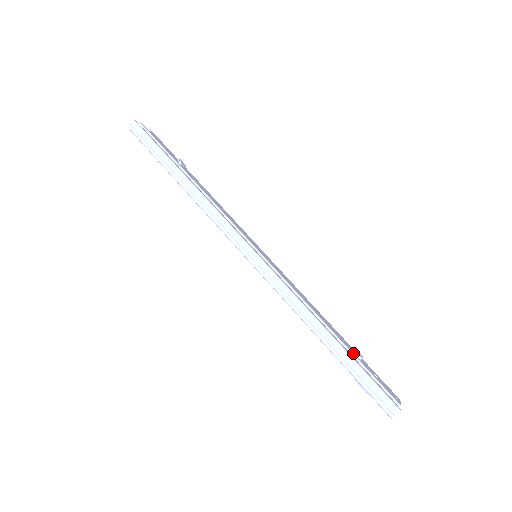
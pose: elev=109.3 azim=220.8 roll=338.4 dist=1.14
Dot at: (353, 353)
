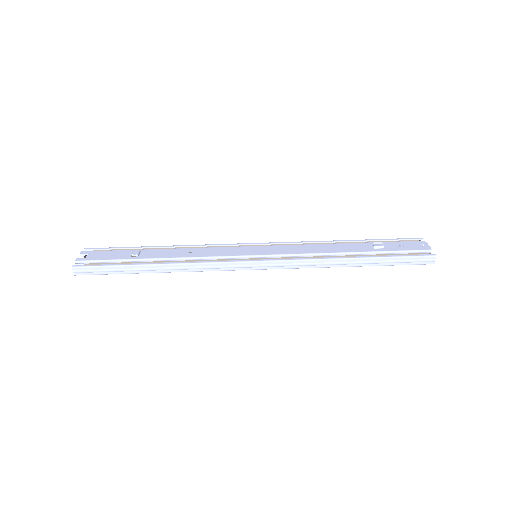
Dot at: (377, 251)
